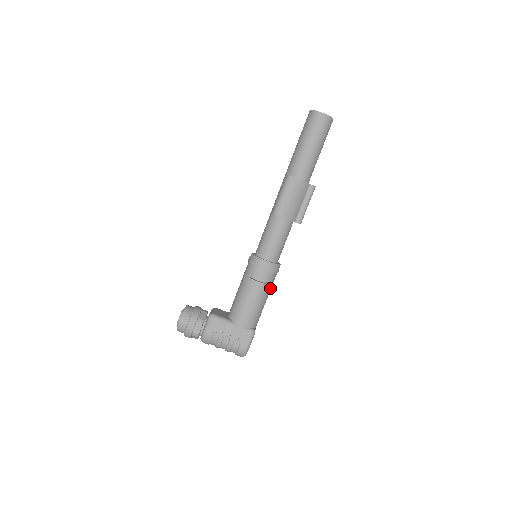
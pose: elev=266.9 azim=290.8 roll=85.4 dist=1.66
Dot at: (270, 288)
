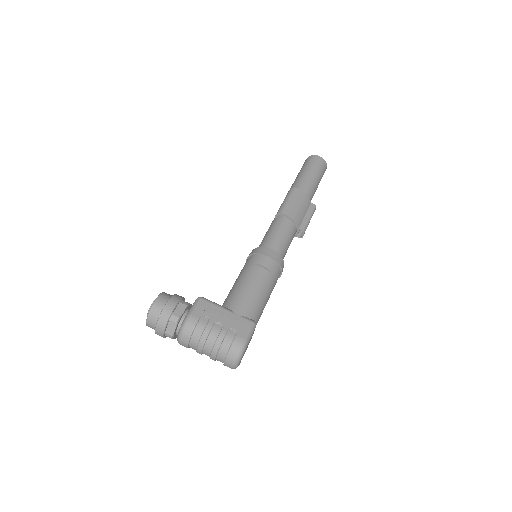
Dot at: (273, 285)
